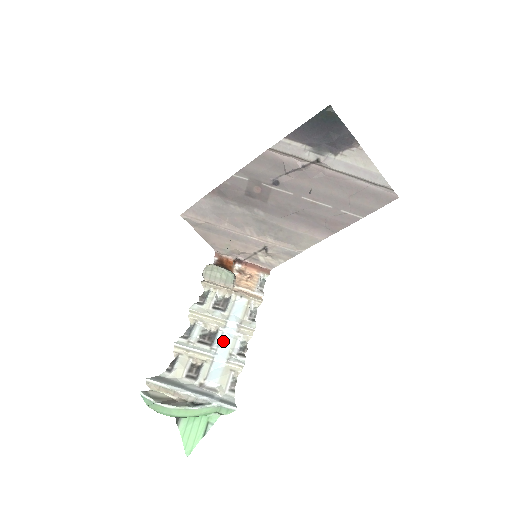
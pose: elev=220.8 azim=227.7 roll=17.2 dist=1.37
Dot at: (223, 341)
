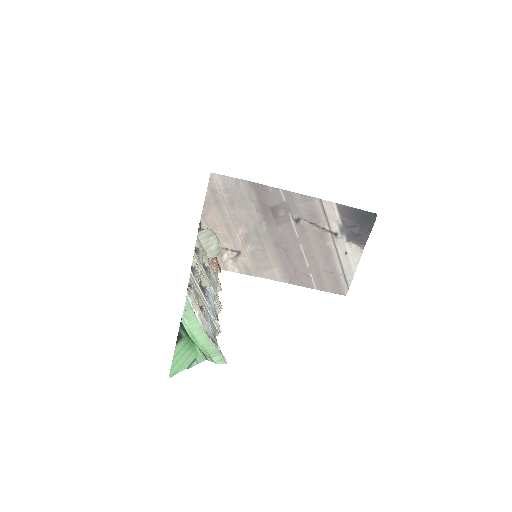
Dot at: (210, 299)
